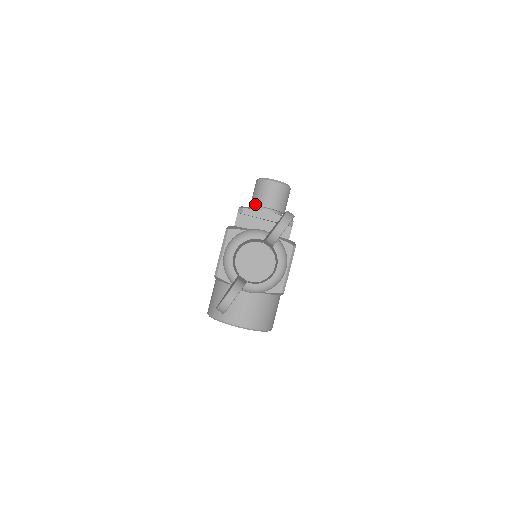
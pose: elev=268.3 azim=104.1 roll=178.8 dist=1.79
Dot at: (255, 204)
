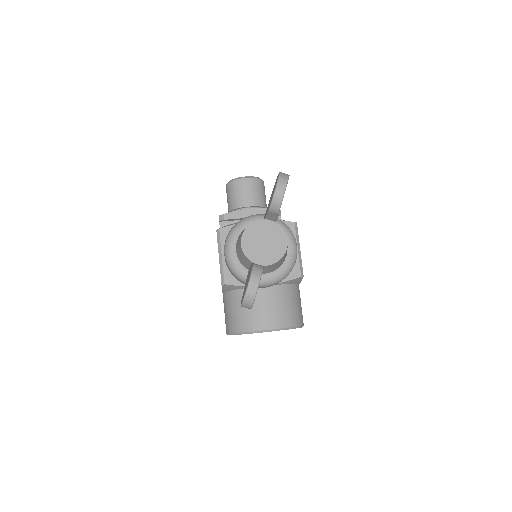
Dot at: (234, 208)
